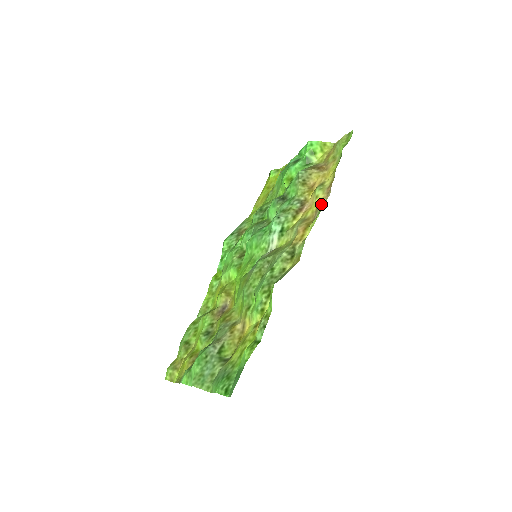
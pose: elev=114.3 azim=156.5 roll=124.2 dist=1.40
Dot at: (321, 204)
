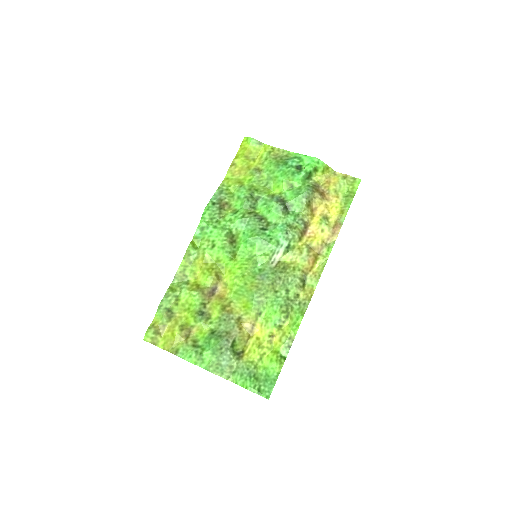
Dot at: (332, 247)
